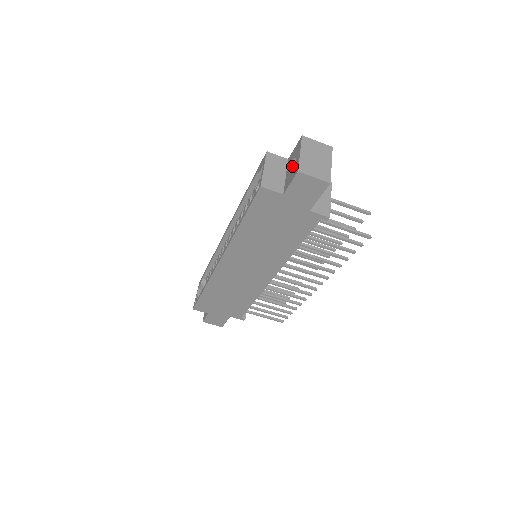
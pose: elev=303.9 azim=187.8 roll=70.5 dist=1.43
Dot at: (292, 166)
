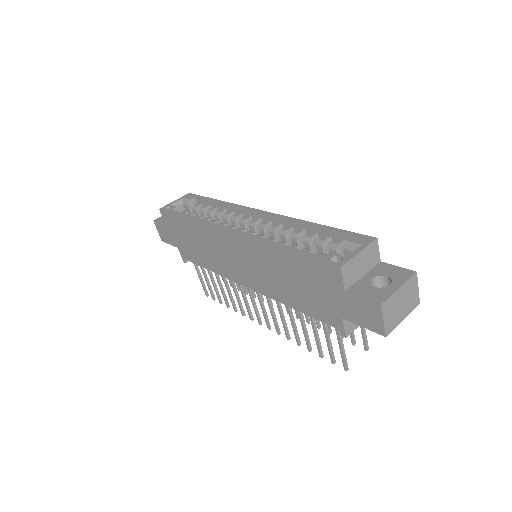
Dot at: (378, 277)
